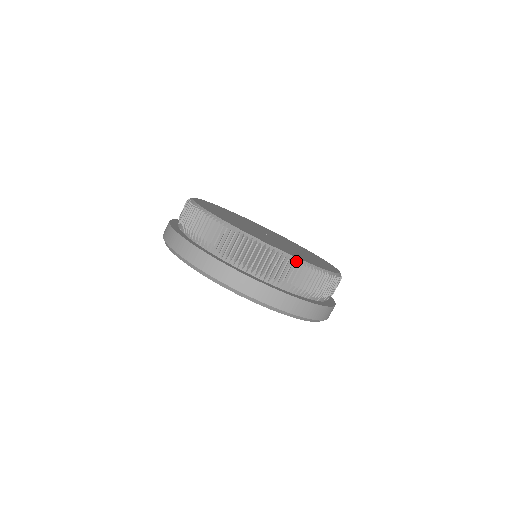
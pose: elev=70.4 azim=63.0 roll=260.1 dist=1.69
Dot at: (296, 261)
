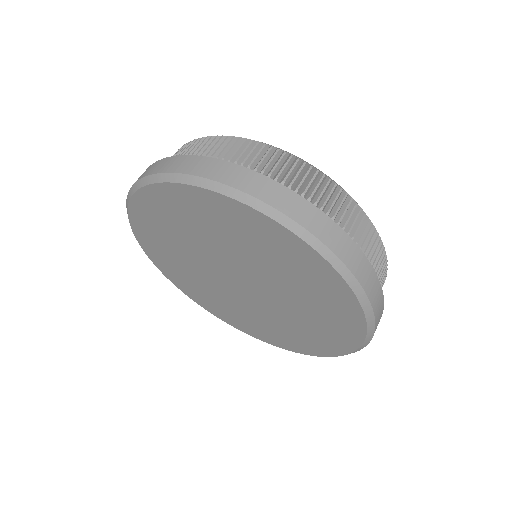
Dot at: (350, 196)
